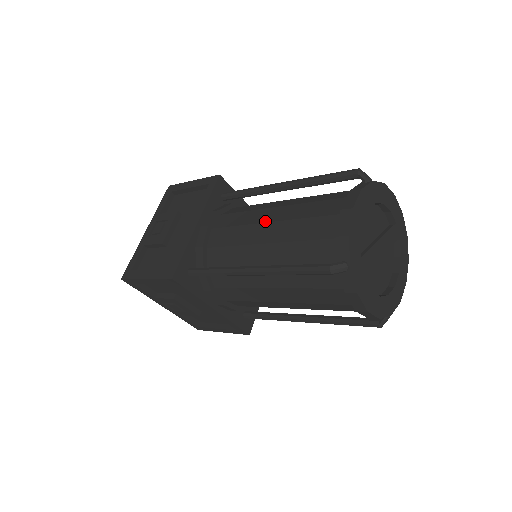
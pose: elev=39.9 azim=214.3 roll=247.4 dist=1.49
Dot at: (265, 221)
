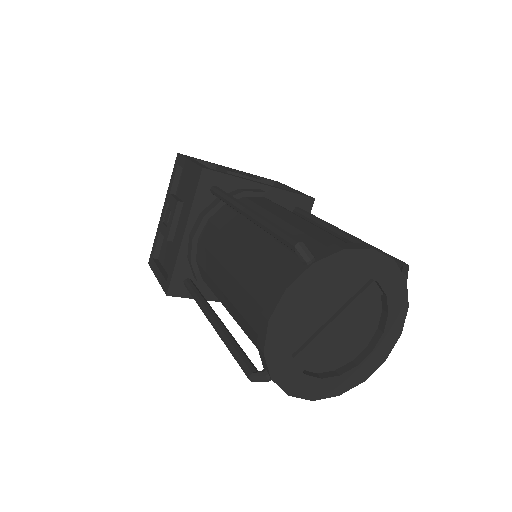
Dot at: (225, 265)
